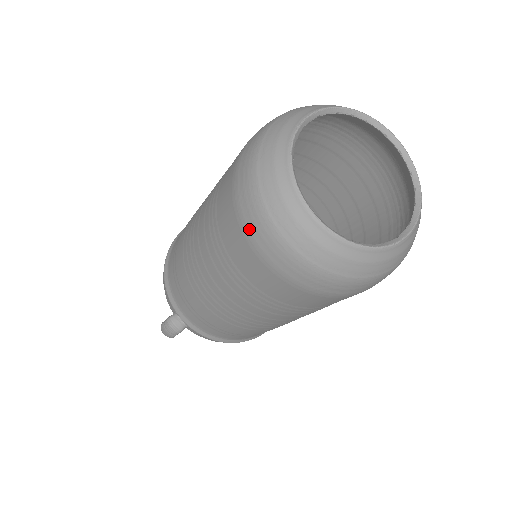
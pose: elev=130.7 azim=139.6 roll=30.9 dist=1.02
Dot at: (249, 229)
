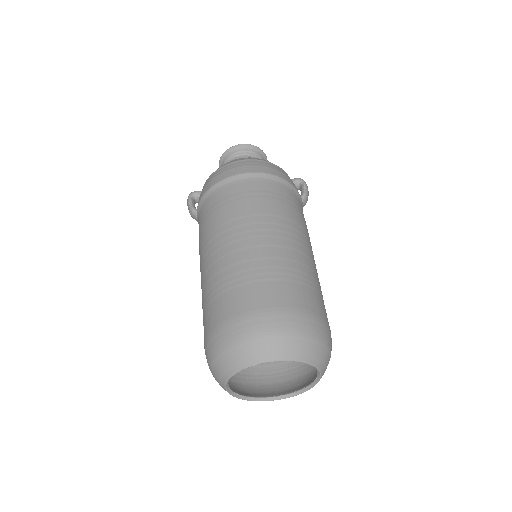
Dot at: (206, 349)
